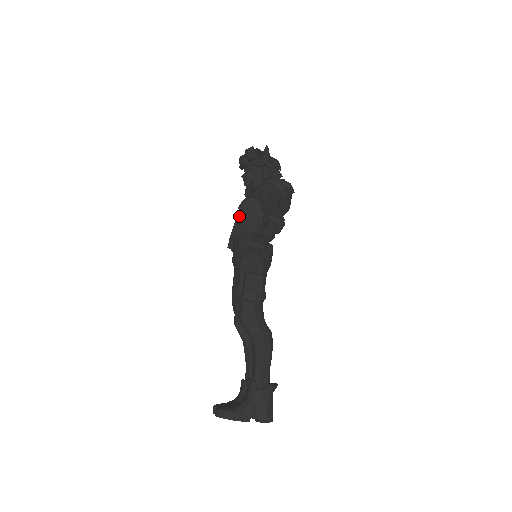
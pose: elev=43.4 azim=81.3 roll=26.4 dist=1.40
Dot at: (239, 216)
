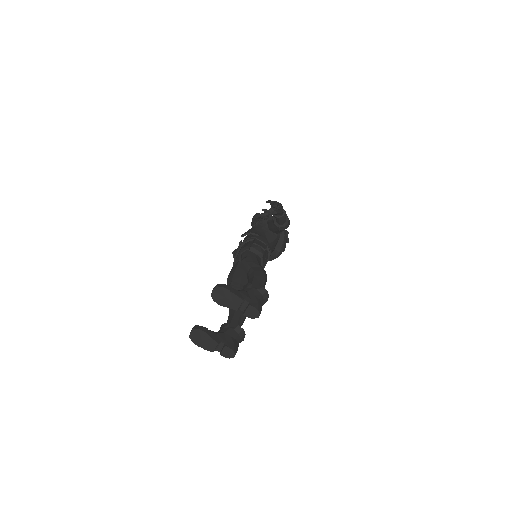
Dot at: (250, 230)
